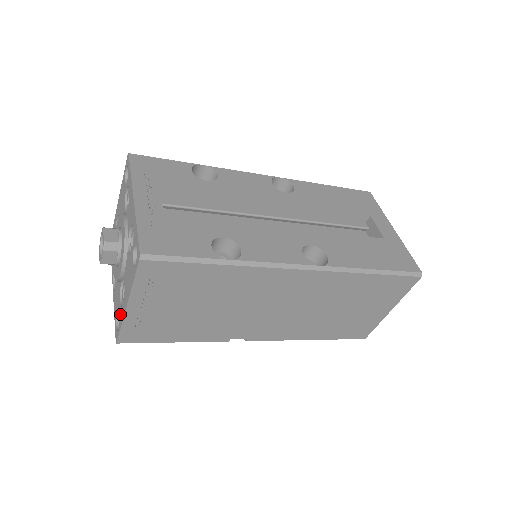
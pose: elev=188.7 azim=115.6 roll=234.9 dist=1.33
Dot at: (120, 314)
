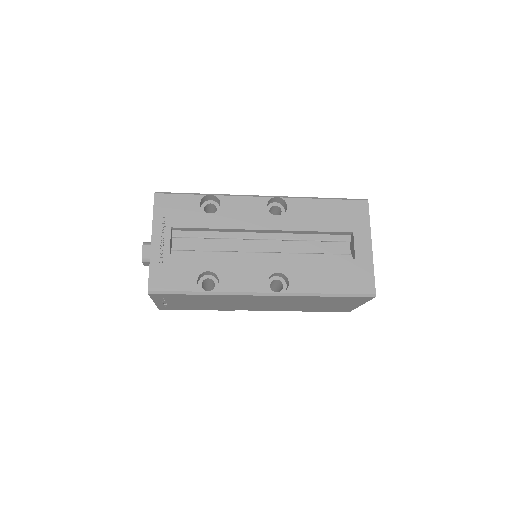
Dot at: occluded
